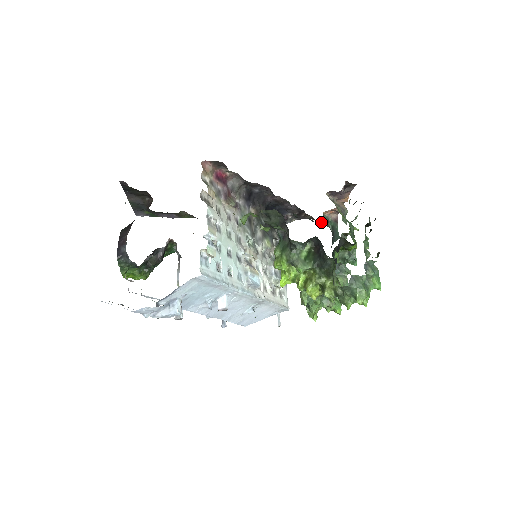
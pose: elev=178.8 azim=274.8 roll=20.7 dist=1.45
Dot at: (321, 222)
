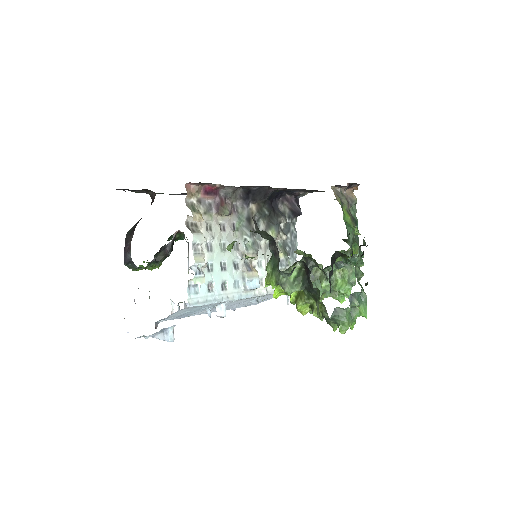
Dot at: occluded
